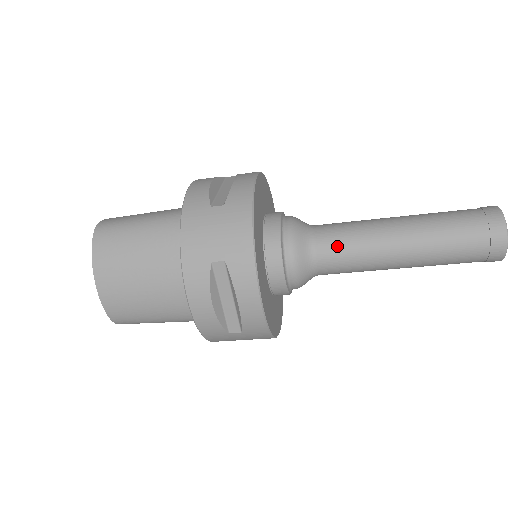
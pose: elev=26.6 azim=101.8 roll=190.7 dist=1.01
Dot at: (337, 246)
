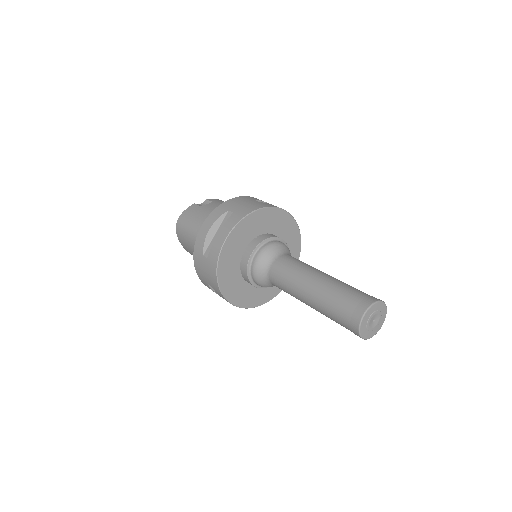
Dot at: (279, 285)
